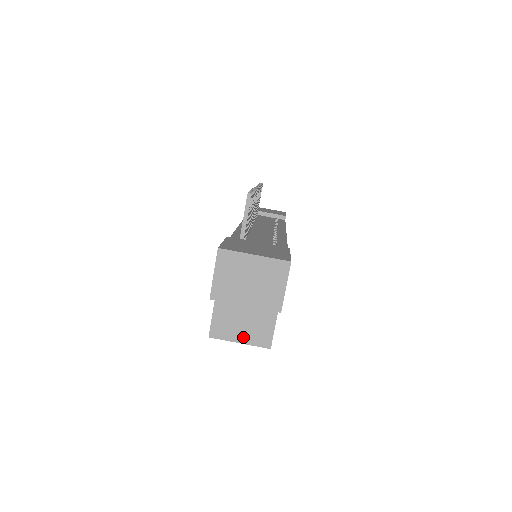
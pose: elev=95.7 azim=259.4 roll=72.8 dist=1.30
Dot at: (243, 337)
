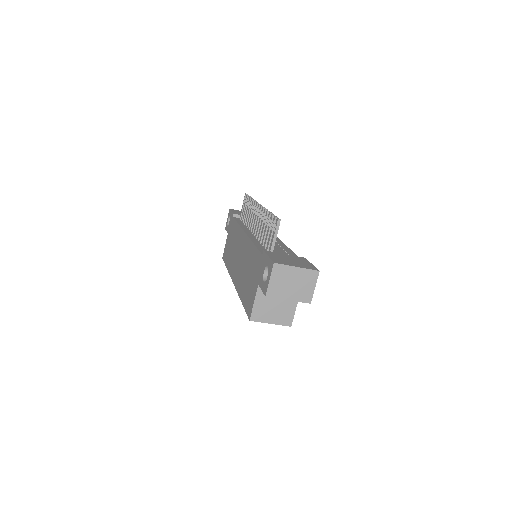
Dot at: (273, 319)
